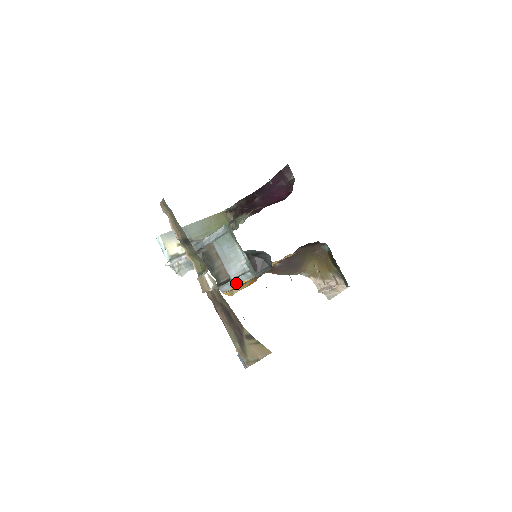
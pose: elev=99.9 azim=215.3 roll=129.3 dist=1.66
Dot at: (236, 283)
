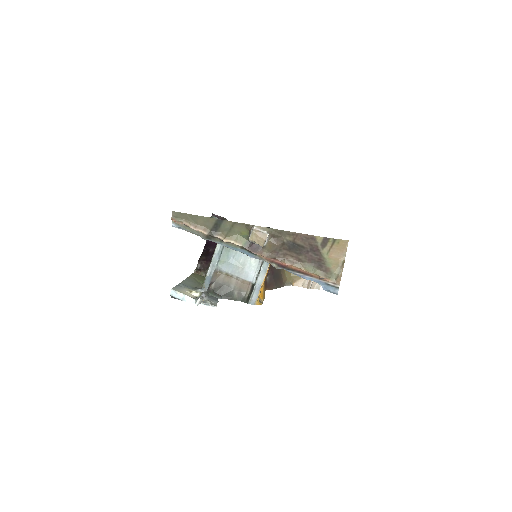
Dot at: (261, 280)
